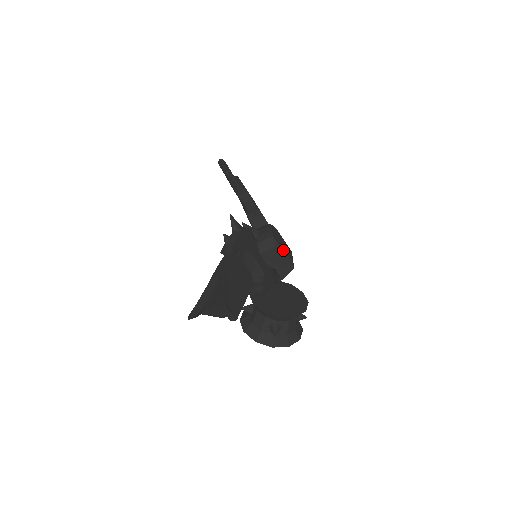
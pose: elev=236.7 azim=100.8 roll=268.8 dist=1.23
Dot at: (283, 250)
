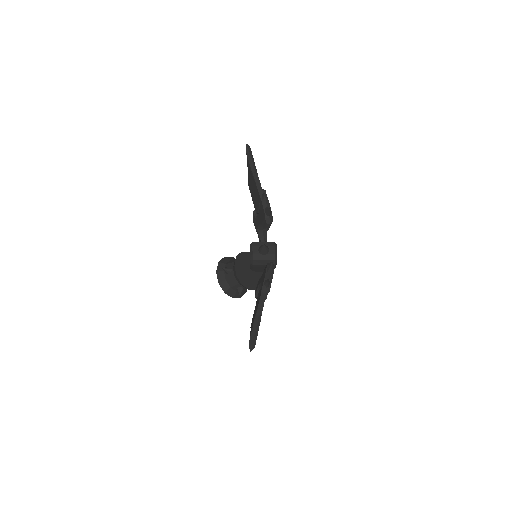
Dot at: (276, 264)
